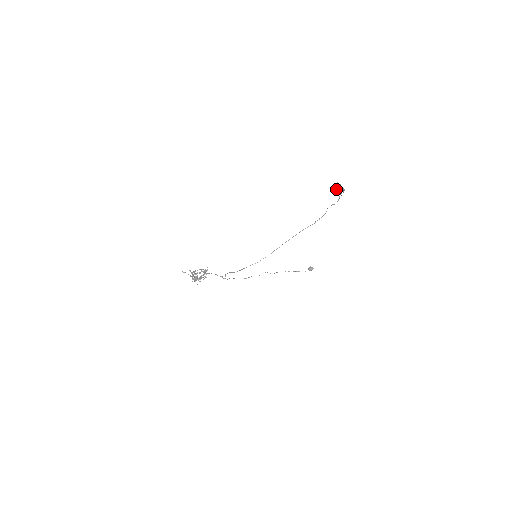
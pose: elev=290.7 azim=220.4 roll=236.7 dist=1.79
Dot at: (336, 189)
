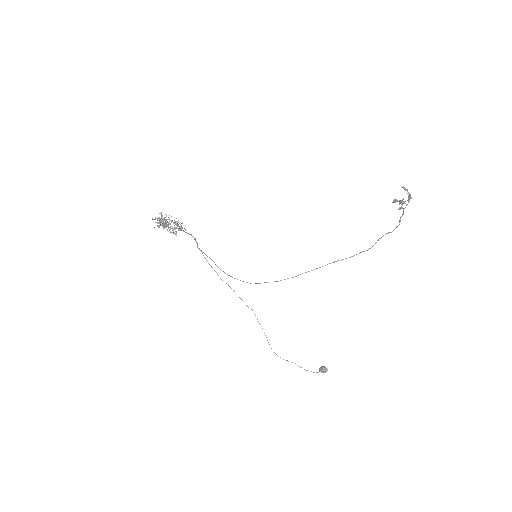
Dot at: (399, 200)
